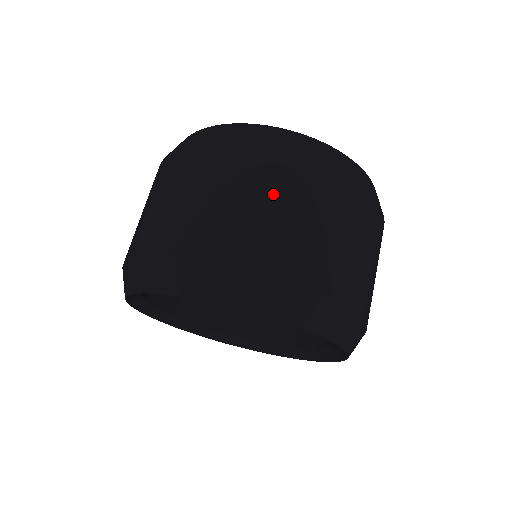
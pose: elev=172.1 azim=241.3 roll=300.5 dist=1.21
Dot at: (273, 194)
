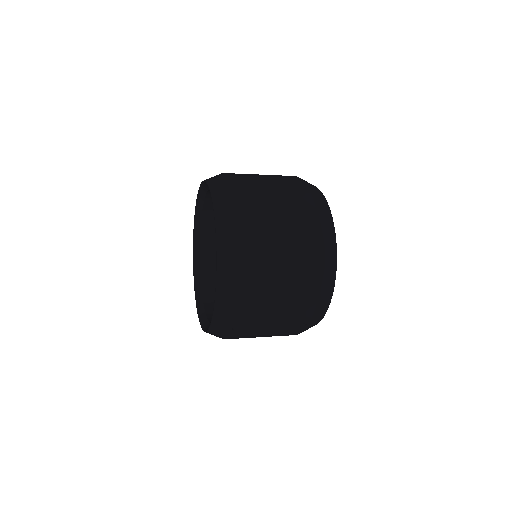
Dot at: occluded
